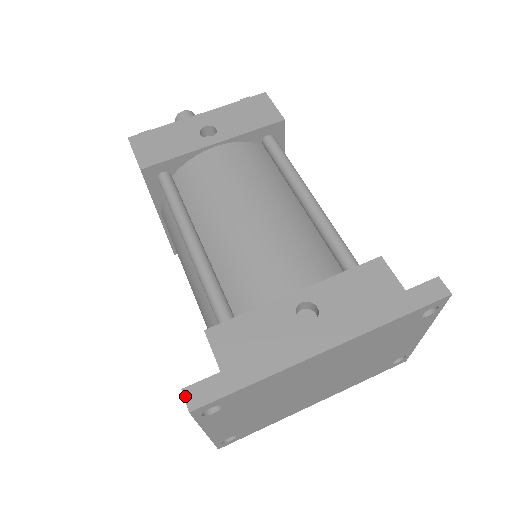
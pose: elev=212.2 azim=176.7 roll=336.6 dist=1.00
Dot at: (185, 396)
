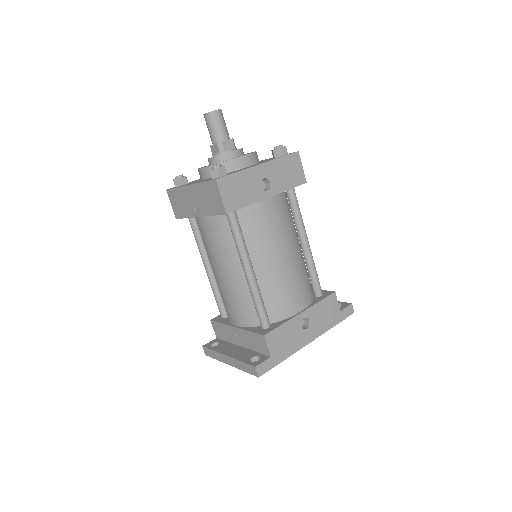
Dot at: (257, 370)
